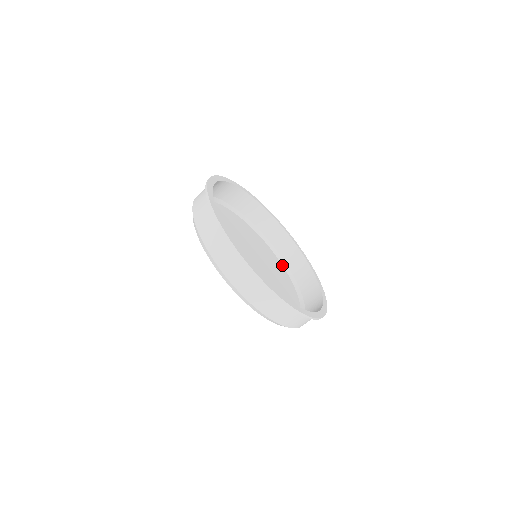
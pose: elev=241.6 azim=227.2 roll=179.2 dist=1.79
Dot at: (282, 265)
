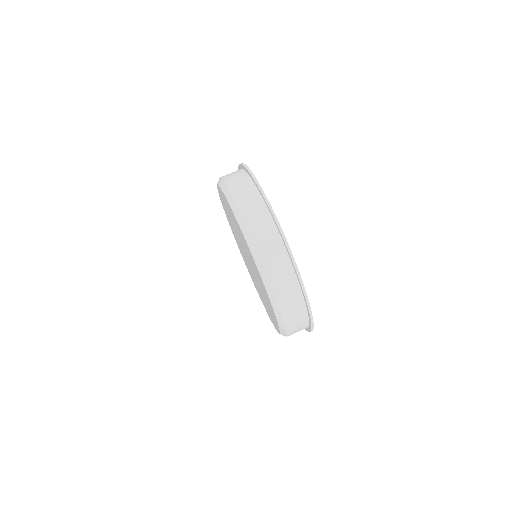
Dot at: occluded
